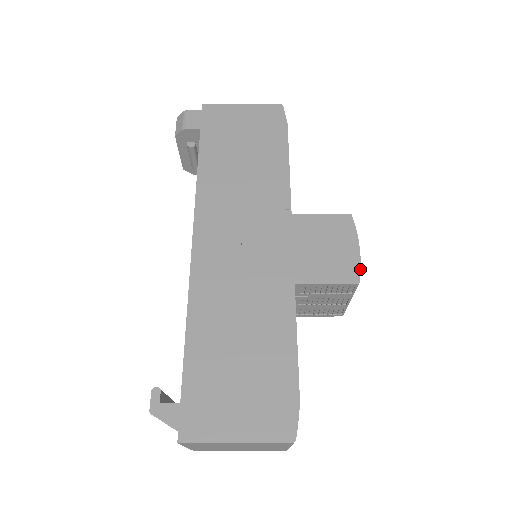
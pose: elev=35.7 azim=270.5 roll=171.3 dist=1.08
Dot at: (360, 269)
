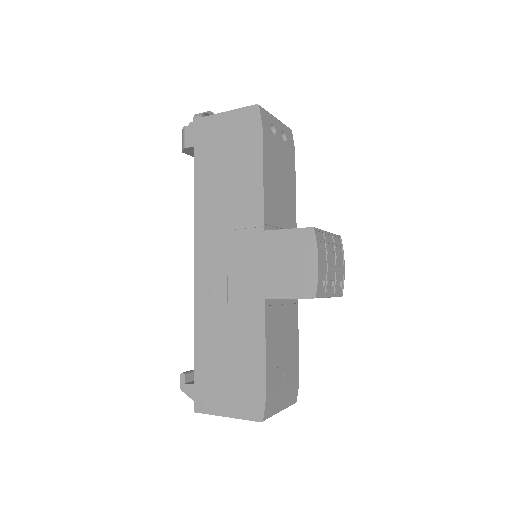
Dot at: (317, 284)
